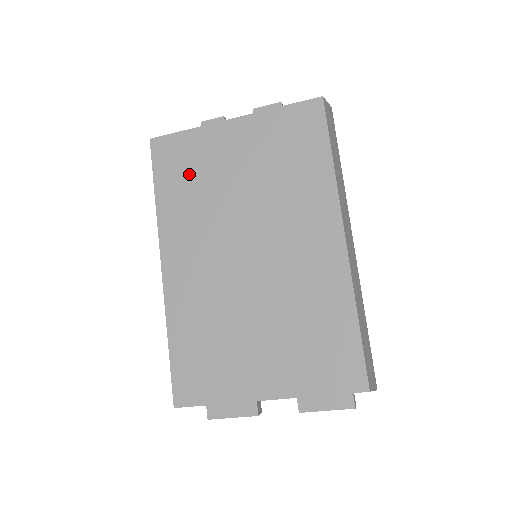
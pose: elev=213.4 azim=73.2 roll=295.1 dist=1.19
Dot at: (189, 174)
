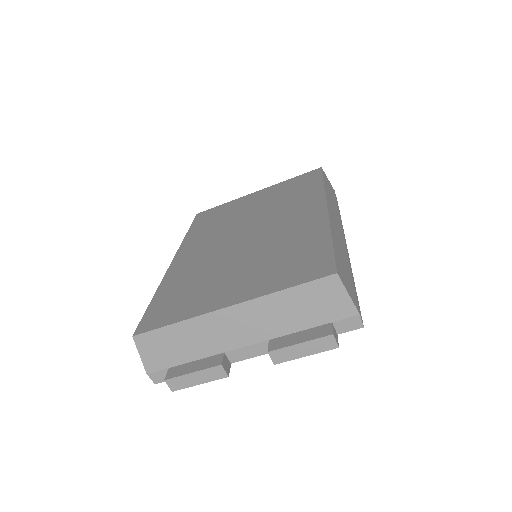
Dot at: (217, 218)
